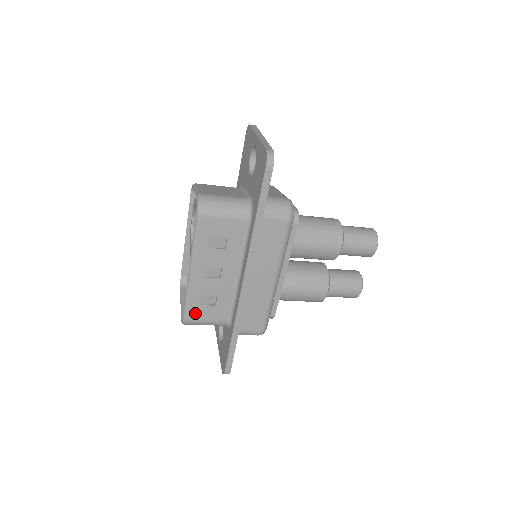
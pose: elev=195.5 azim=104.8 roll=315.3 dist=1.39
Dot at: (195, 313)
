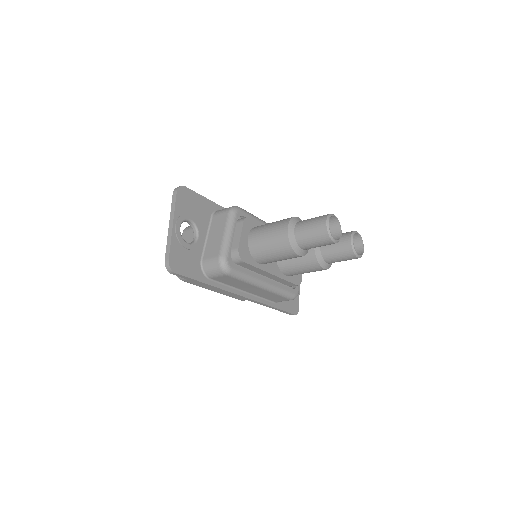
Dot at: (242, 299)
